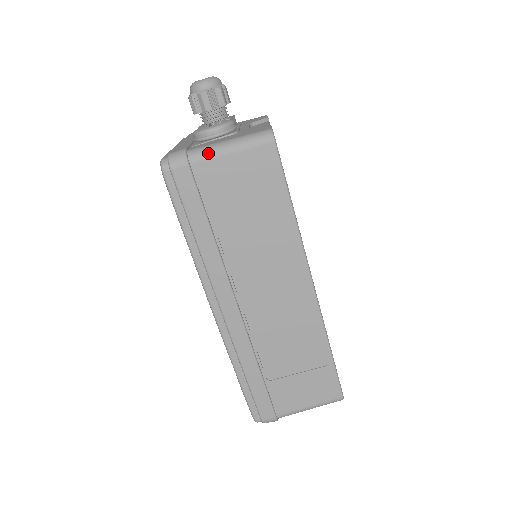
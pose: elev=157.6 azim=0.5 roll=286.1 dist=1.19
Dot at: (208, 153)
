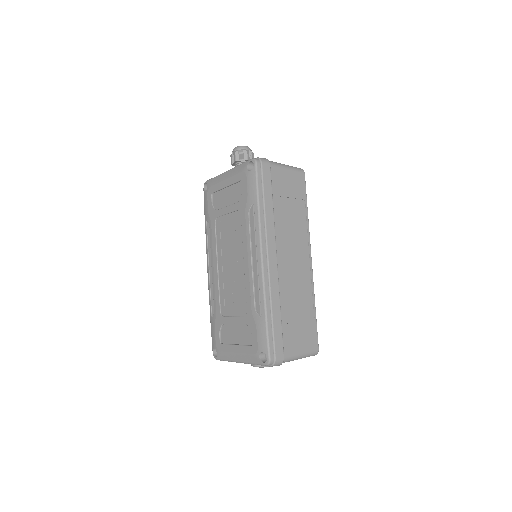
Dot at: (278, 164)
